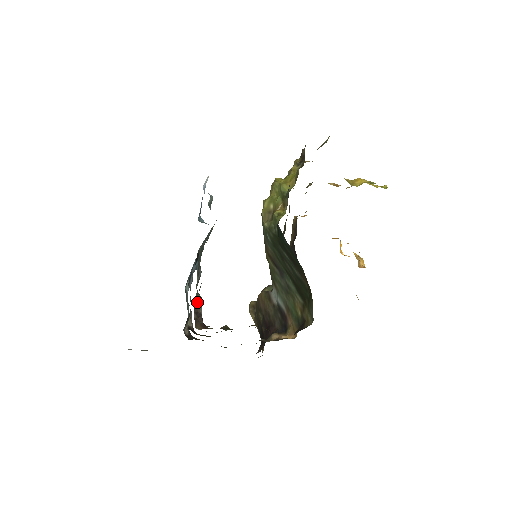
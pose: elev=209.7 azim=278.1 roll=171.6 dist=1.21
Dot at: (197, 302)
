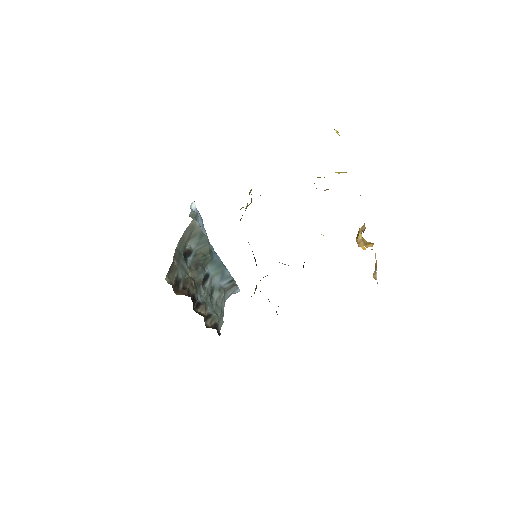
Dot at: (186, 282)
